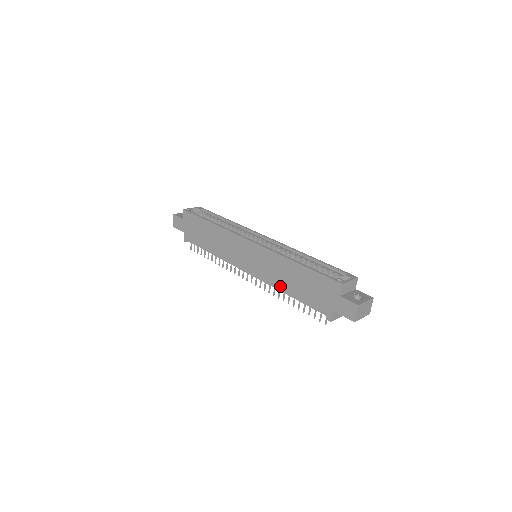
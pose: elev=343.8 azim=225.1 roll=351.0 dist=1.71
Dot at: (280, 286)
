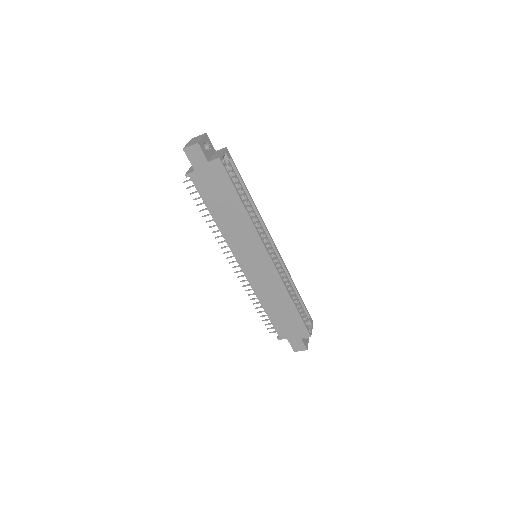
Dot at: (262, 299)
